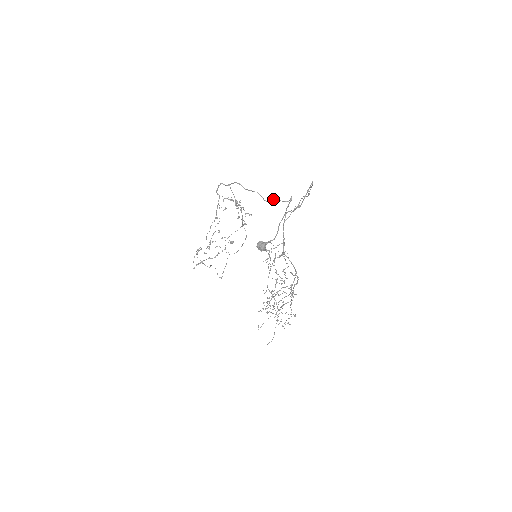
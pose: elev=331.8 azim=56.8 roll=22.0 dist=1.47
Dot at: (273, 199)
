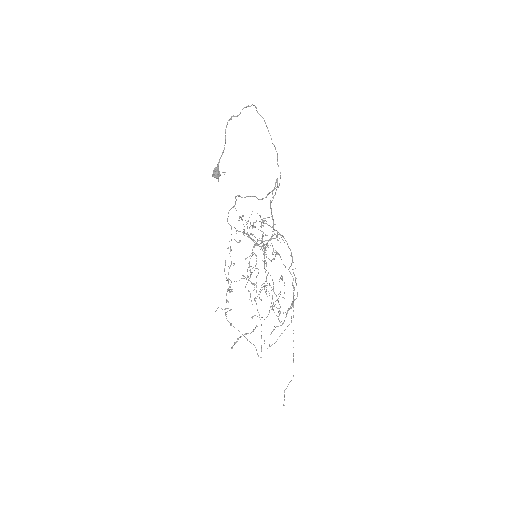
Dot at: occluded
